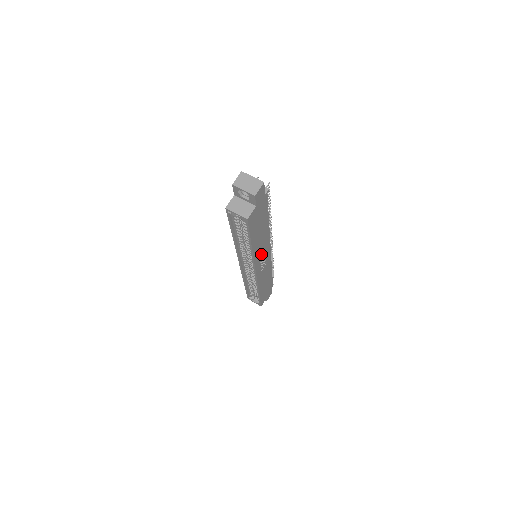
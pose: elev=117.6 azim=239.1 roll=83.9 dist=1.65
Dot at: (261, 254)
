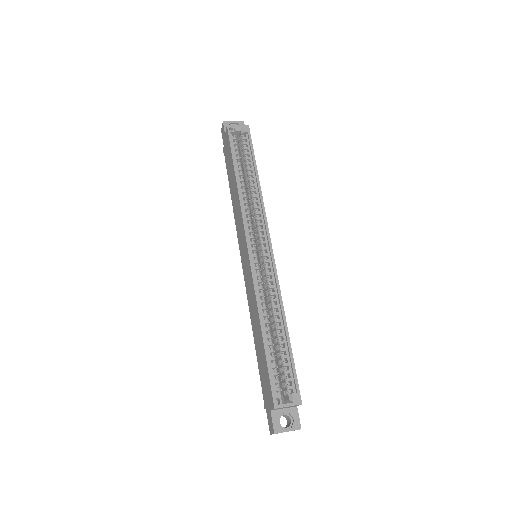
Dot at: occluded
